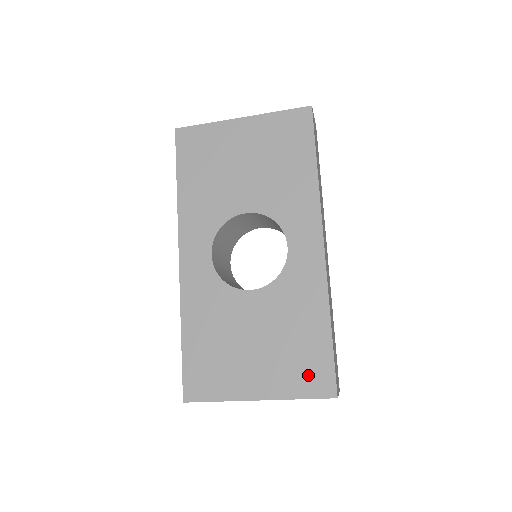
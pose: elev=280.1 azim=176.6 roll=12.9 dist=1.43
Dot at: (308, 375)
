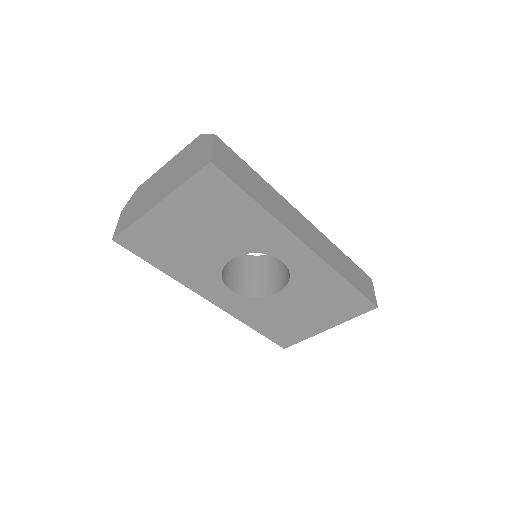
Dot at: (351, 308)
